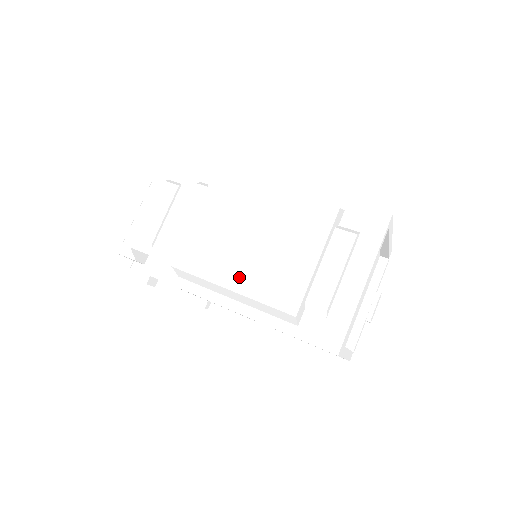
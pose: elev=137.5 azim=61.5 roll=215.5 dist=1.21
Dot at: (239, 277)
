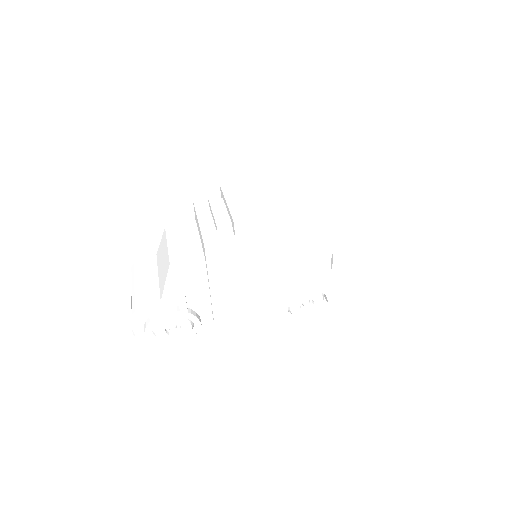
Dot at: (282, 209)
